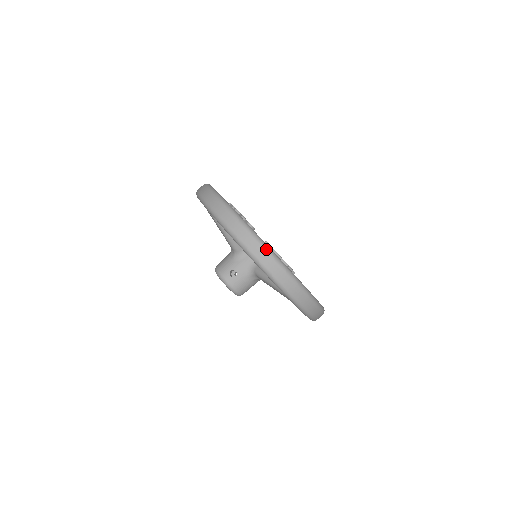
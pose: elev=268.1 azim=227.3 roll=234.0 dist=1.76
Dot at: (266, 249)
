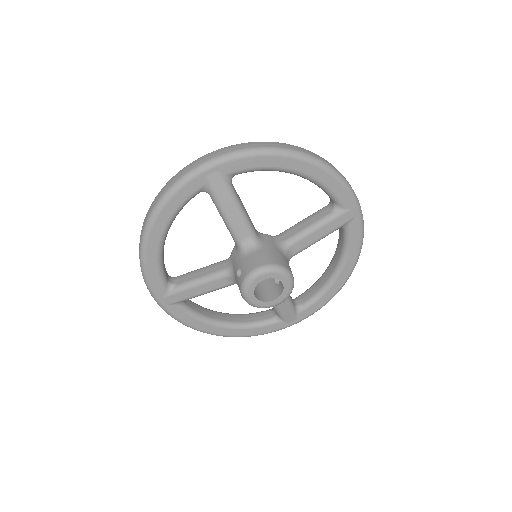
Dot at: (149, 209)
